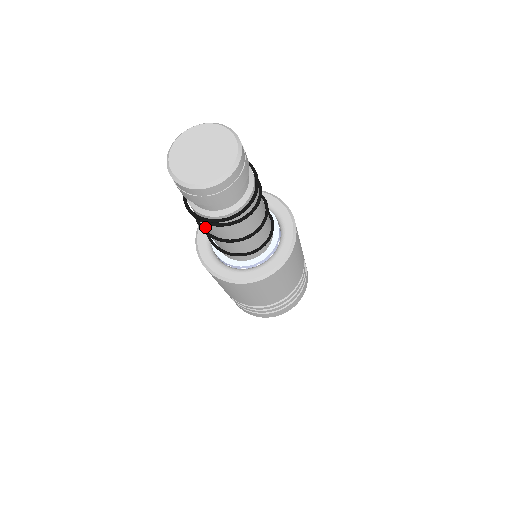
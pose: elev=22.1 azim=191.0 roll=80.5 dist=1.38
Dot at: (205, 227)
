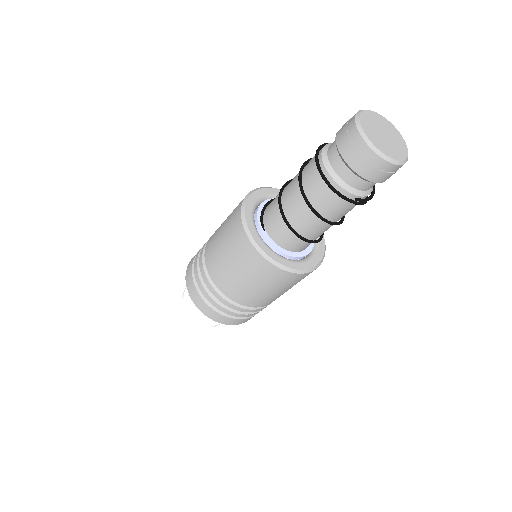
Dot at: (328, 219)
